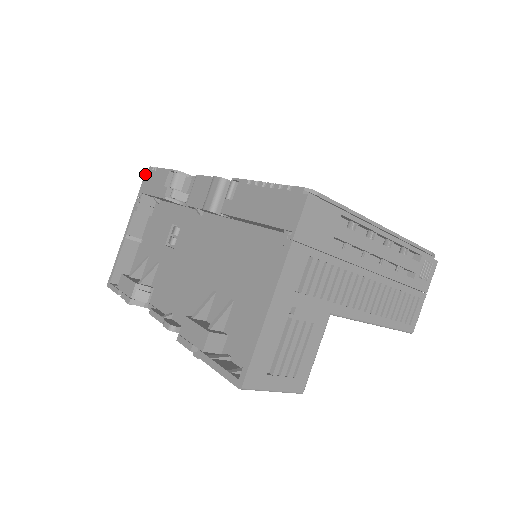
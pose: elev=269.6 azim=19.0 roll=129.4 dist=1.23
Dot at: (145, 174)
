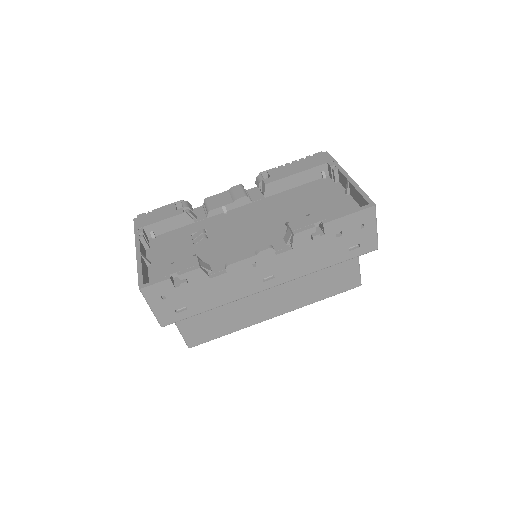
Dot at: (134, 220)
